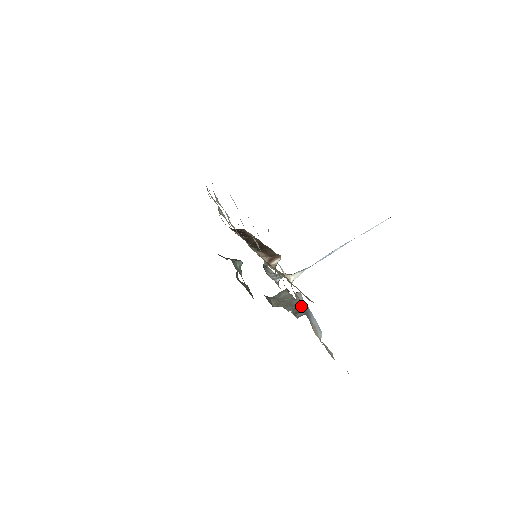
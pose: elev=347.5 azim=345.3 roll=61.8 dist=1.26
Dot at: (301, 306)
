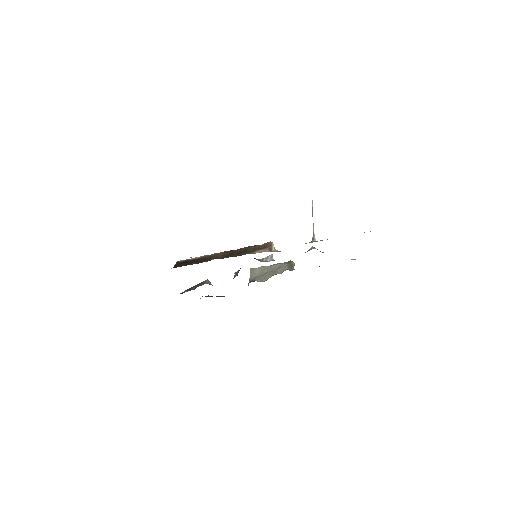
Dot at: (322, 252)
